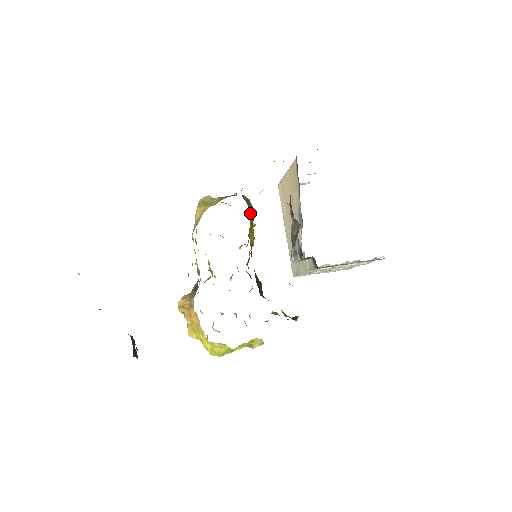
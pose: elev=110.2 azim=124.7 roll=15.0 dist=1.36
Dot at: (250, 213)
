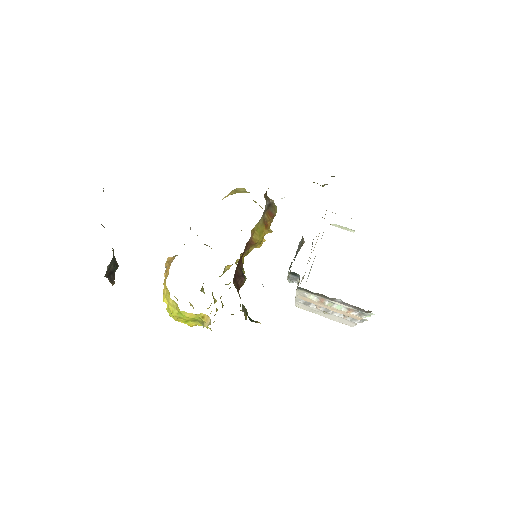
Dot at: (267, 214)
